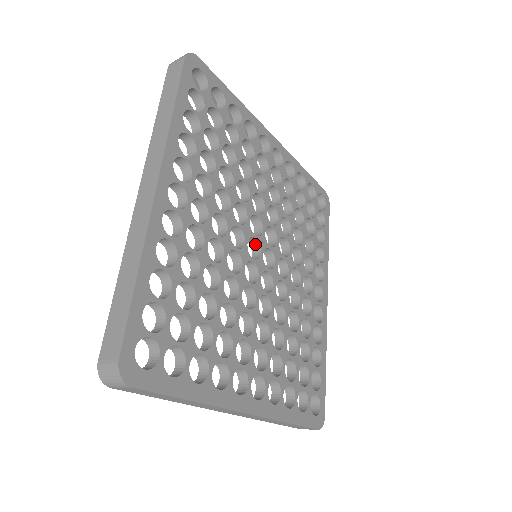
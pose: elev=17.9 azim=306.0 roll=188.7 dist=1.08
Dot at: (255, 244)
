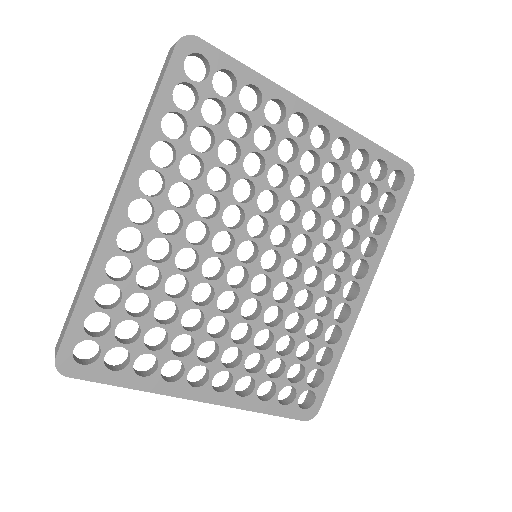
Dot at: (255, 245)
